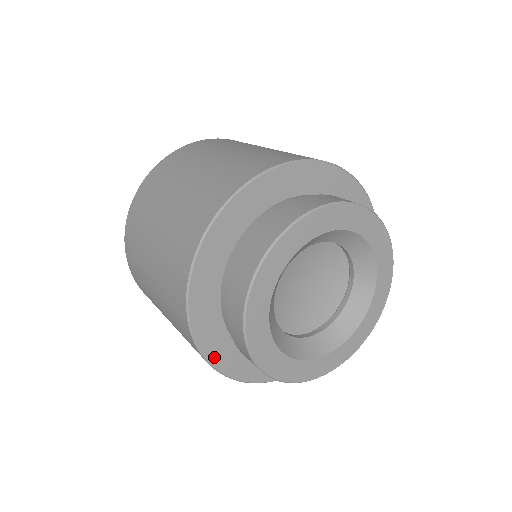
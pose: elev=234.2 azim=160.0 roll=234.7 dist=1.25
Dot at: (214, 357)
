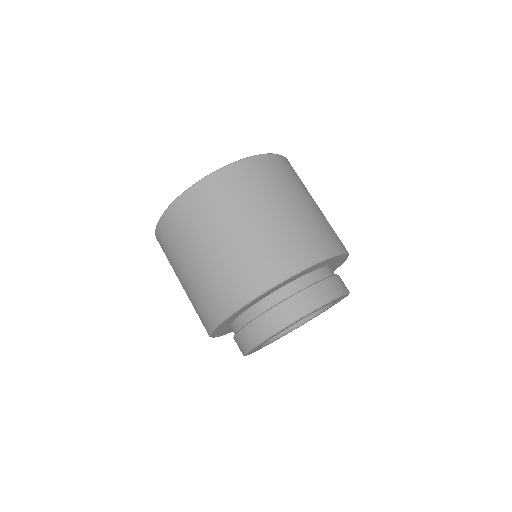
Dot at: occluded
